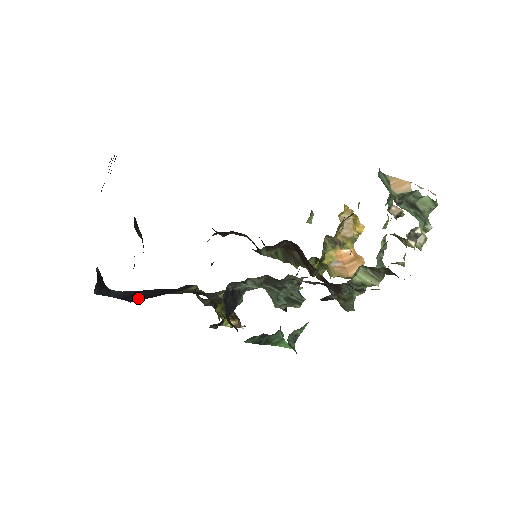
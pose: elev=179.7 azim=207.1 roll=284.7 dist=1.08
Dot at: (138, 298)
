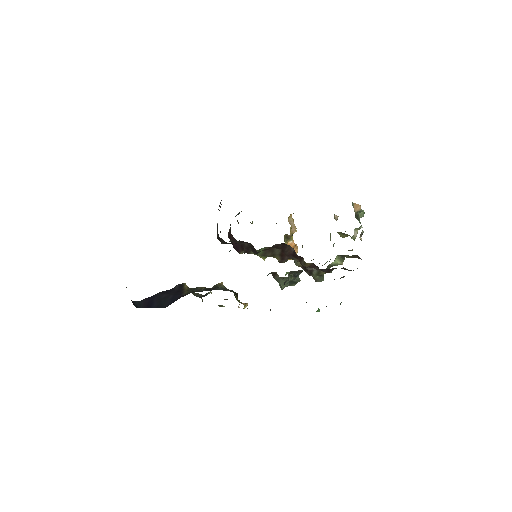
Dot at: (162, 303)
